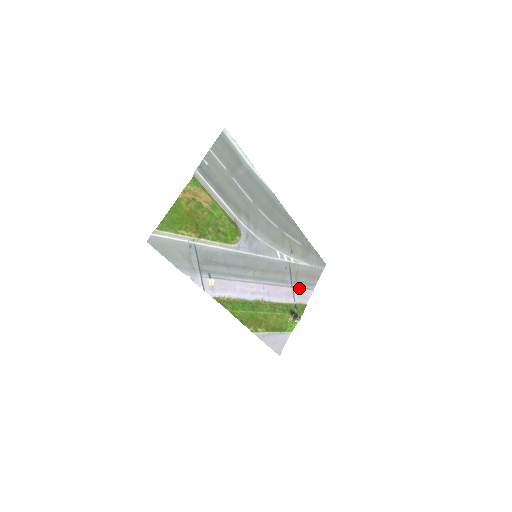
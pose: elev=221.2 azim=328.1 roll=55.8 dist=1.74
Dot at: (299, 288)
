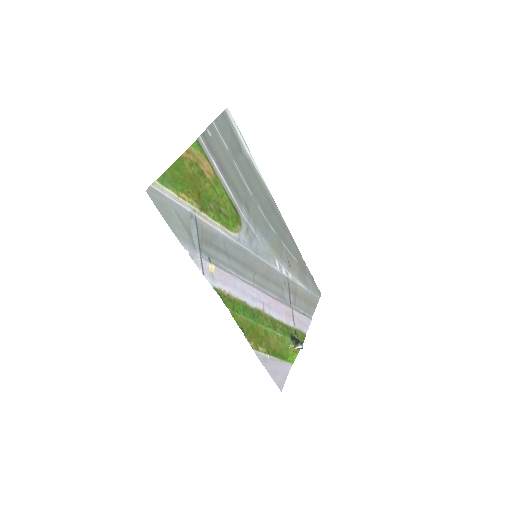
Dot at: (298, 311)
